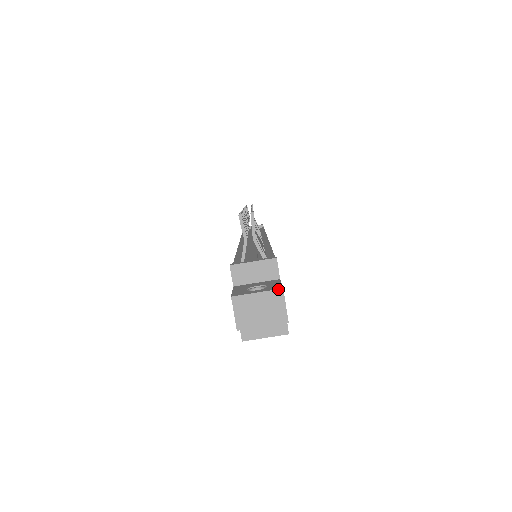
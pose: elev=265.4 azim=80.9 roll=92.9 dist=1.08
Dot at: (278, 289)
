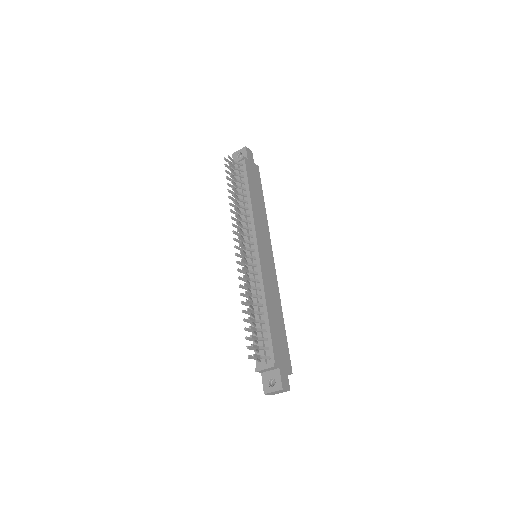
Dot at: (281, 390)
